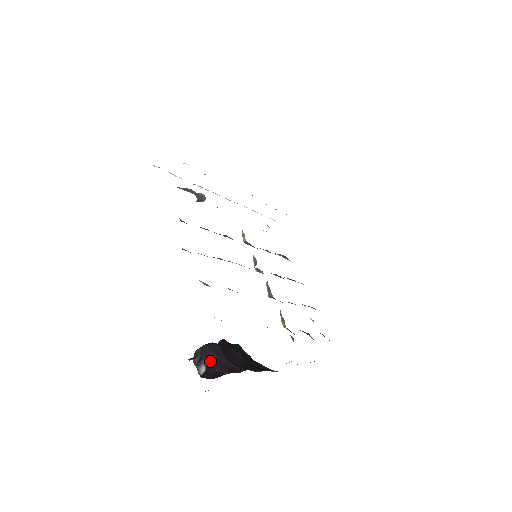
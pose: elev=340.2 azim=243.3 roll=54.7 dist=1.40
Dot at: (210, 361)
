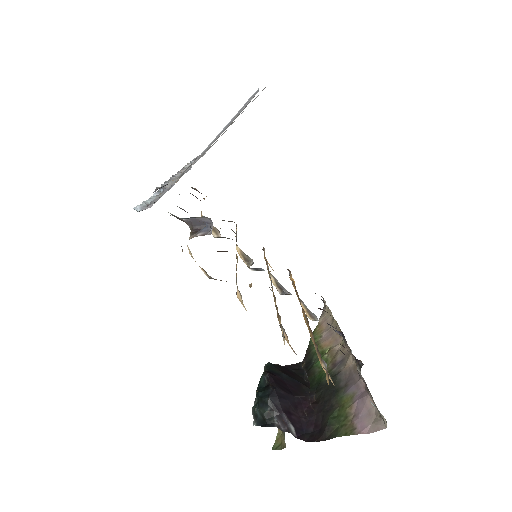
Dot at: (288, 412)
